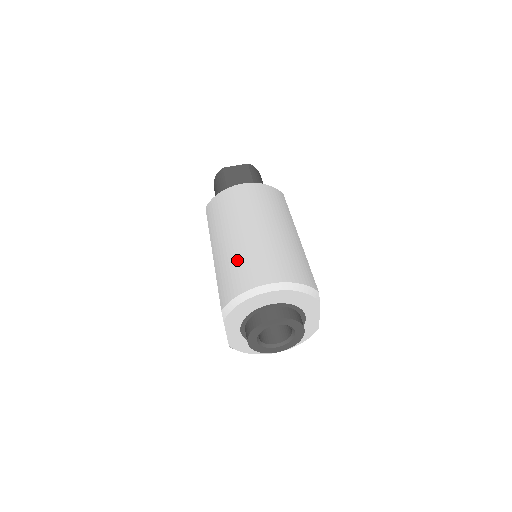
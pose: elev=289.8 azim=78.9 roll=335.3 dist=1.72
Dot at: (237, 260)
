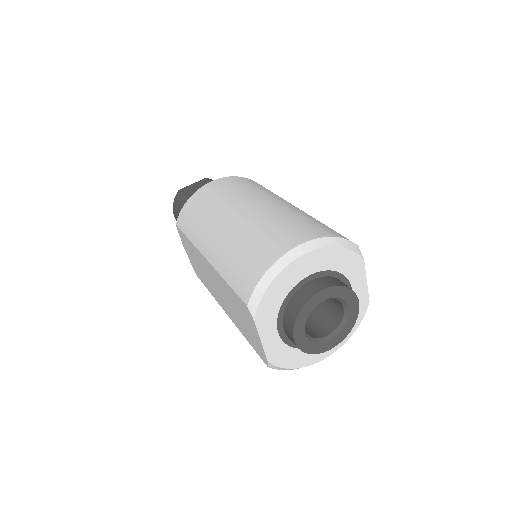
Dot at: (243, 243)
